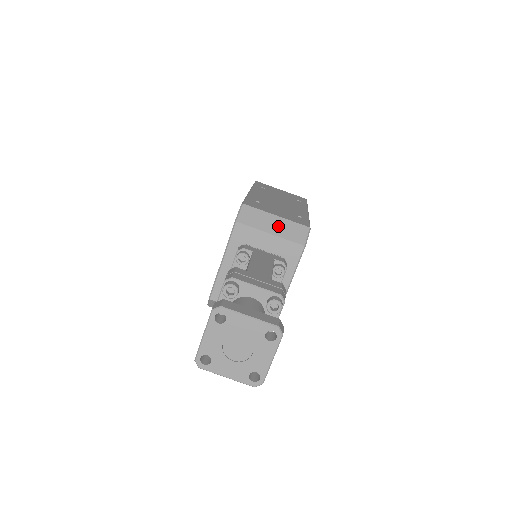
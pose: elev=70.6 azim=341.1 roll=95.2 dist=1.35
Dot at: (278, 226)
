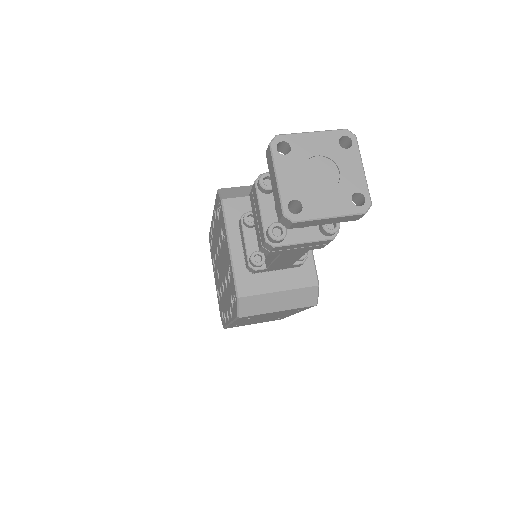
Dot at: occluded
